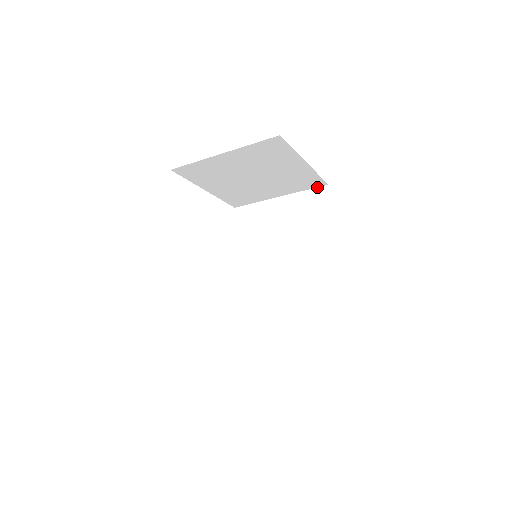
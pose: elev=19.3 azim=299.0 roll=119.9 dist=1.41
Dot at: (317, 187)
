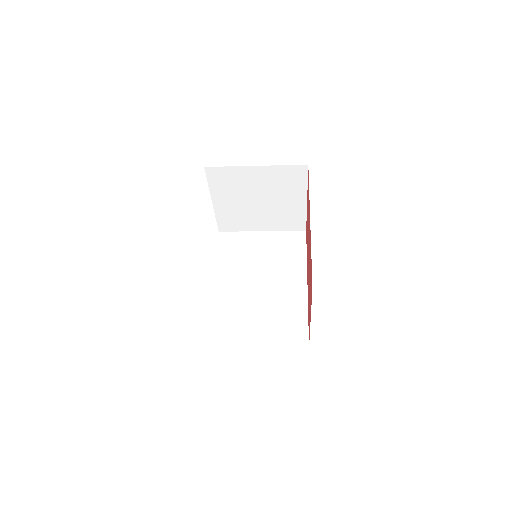
Dot at: (297, 231)
